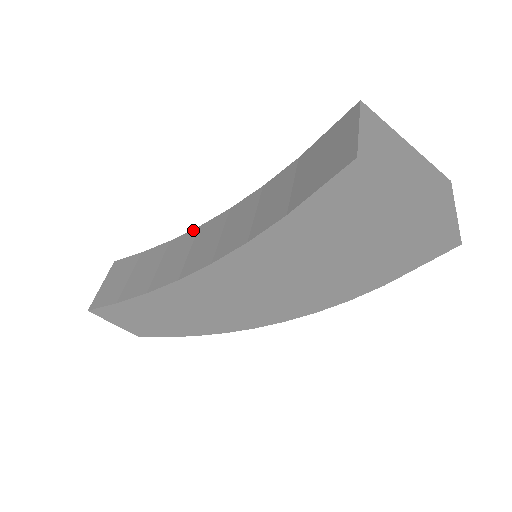
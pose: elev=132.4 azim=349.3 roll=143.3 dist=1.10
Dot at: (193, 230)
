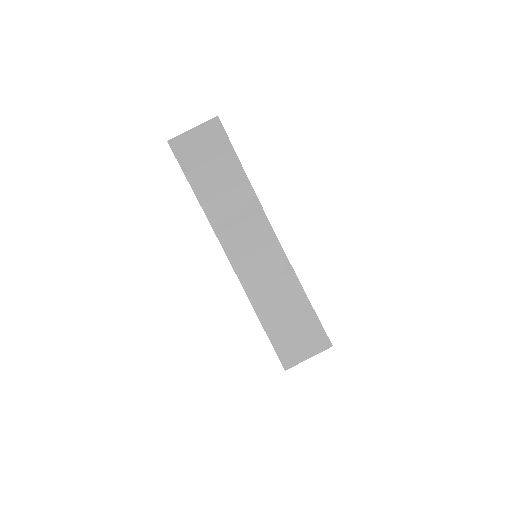
Dot at: (260, 206)
